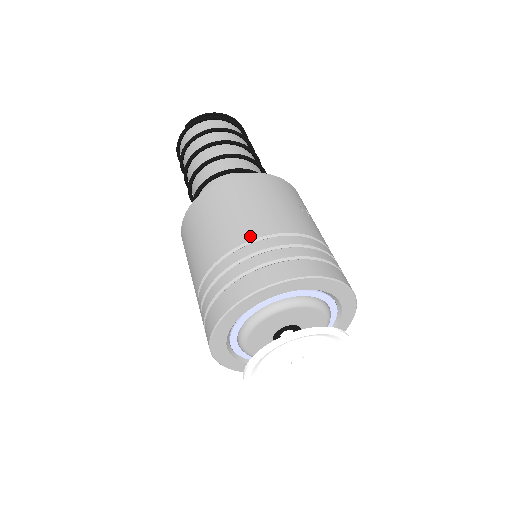
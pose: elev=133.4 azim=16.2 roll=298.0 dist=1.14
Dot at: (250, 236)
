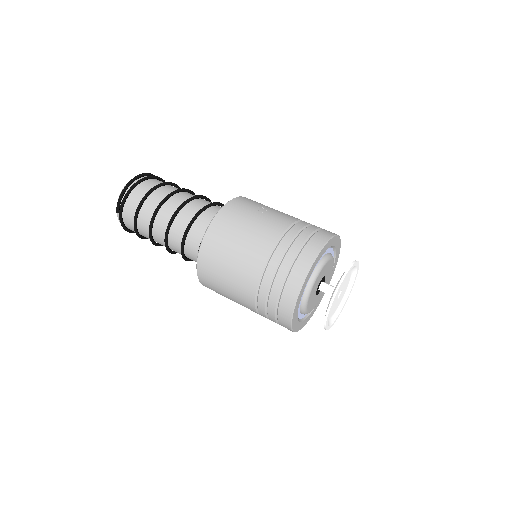
Dot at: (261, 263)
